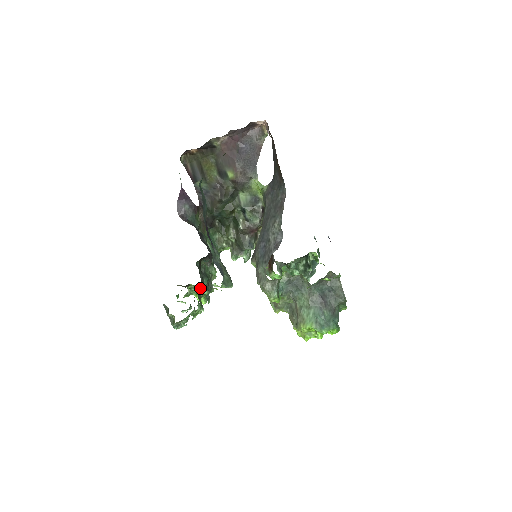
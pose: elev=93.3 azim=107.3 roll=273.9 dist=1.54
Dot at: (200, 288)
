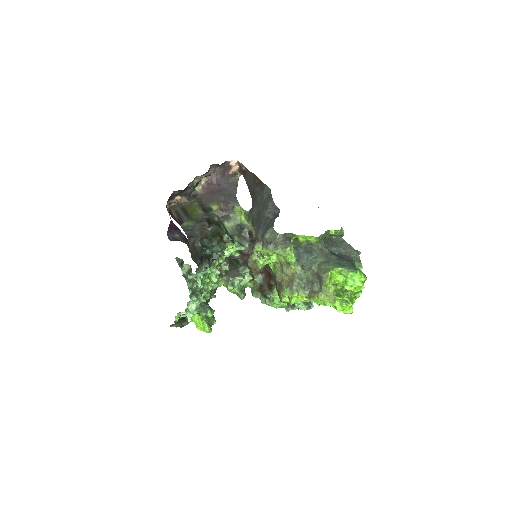
Dot at: (210, 259)
